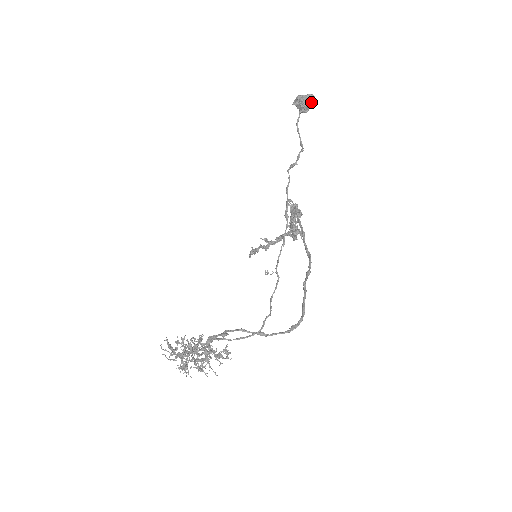
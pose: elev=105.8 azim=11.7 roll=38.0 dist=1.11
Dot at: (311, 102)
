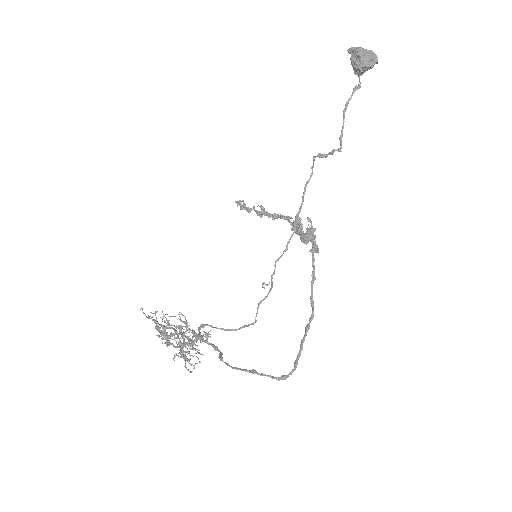
Dot at: (371, 67)
